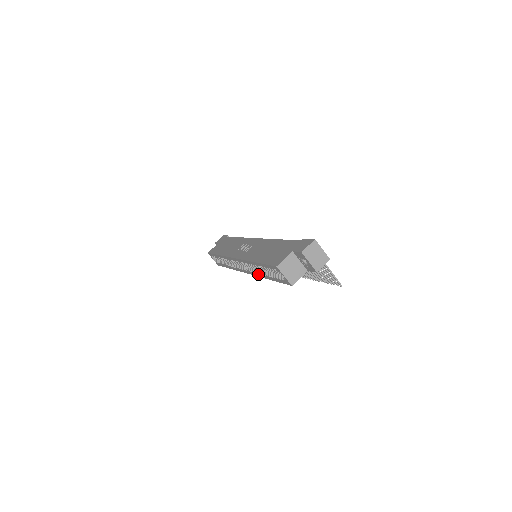
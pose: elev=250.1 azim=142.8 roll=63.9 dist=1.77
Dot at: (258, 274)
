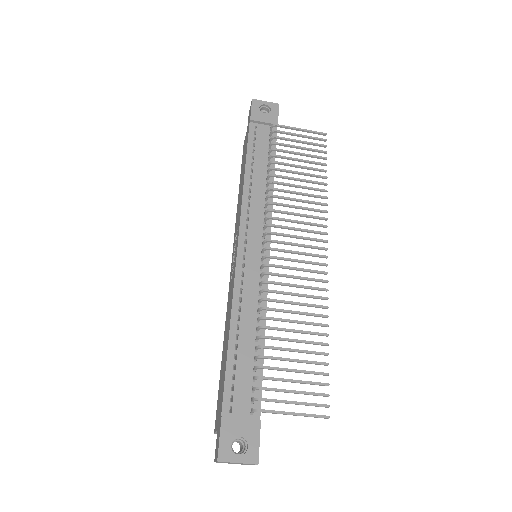
Dot at: occluded
